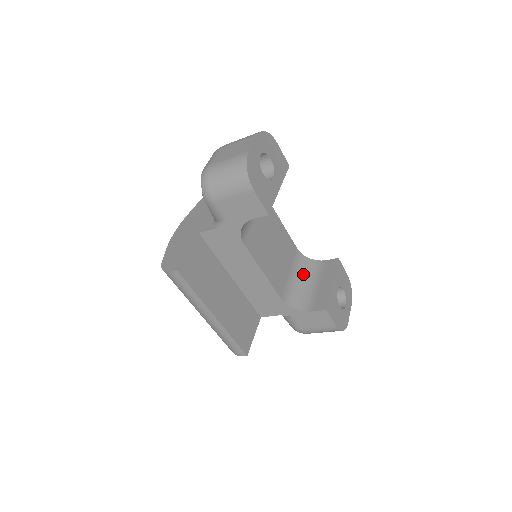
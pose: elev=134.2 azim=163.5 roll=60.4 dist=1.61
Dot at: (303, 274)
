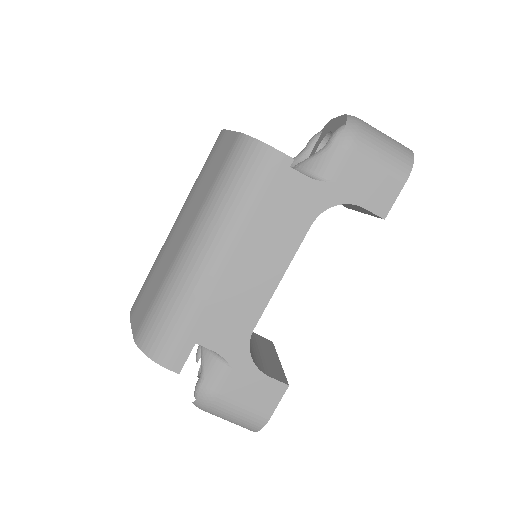
Dot at: occluded
